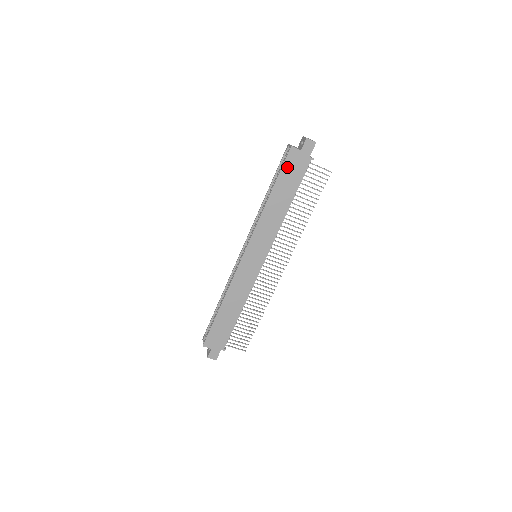
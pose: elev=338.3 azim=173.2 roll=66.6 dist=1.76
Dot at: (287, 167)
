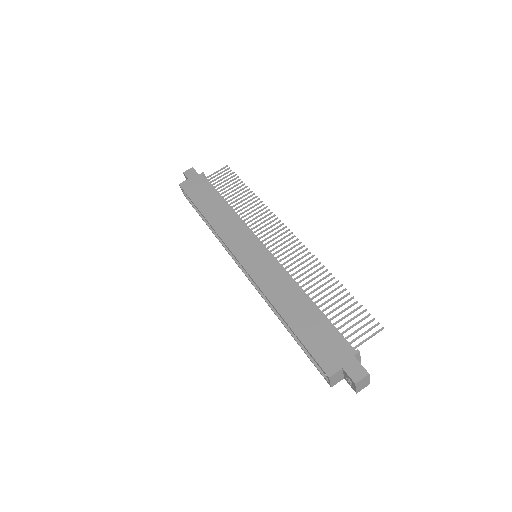
Dot at: (192, 193)
